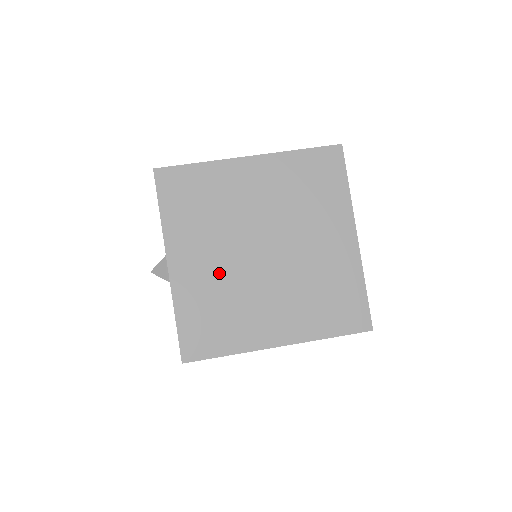
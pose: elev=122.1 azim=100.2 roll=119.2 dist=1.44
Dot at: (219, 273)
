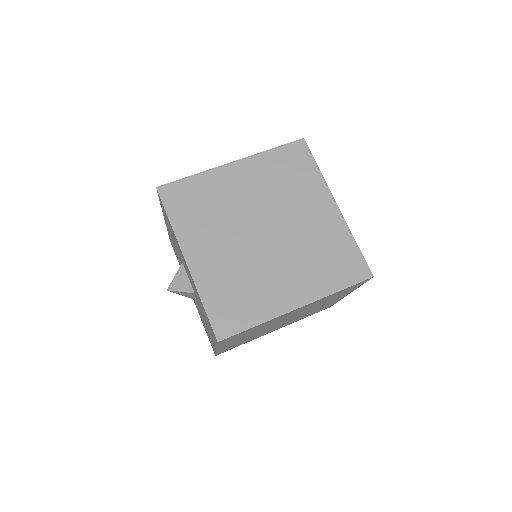
Dot at: (231, 258)
